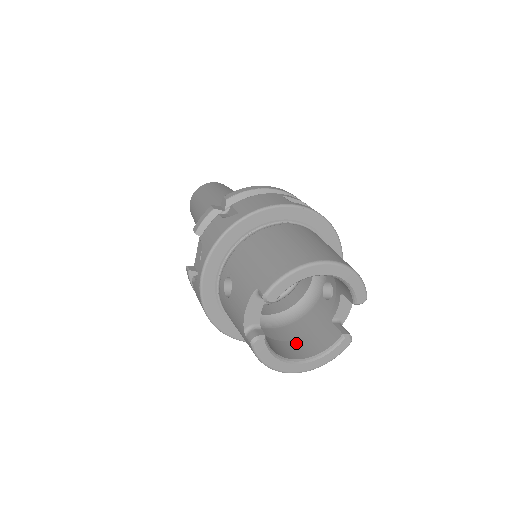
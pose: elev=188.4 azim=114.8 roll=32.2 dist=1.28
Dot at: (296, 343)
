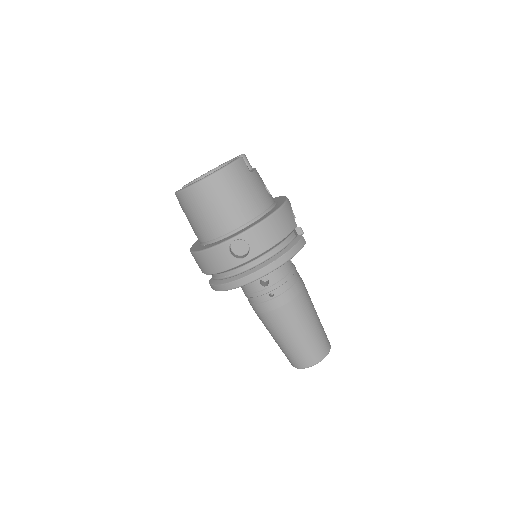
Dot at: occluded
